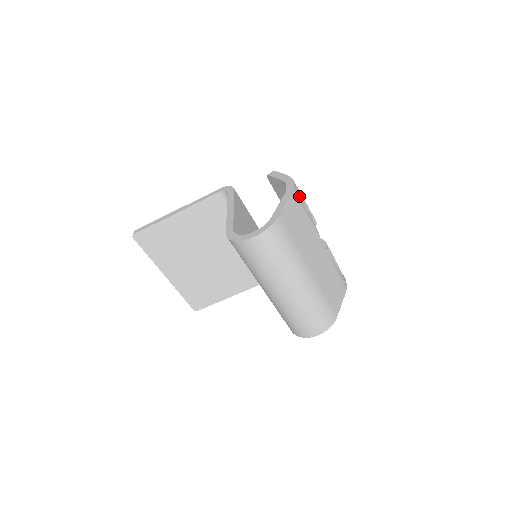
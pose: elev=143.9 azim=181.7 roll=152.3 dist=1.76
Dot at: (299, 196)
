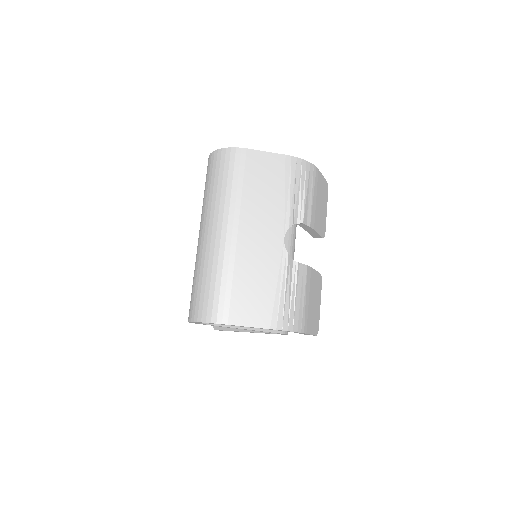
Dot at: (298, 172)
